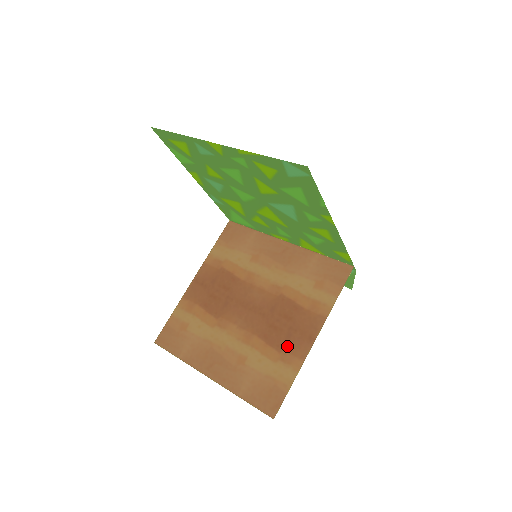
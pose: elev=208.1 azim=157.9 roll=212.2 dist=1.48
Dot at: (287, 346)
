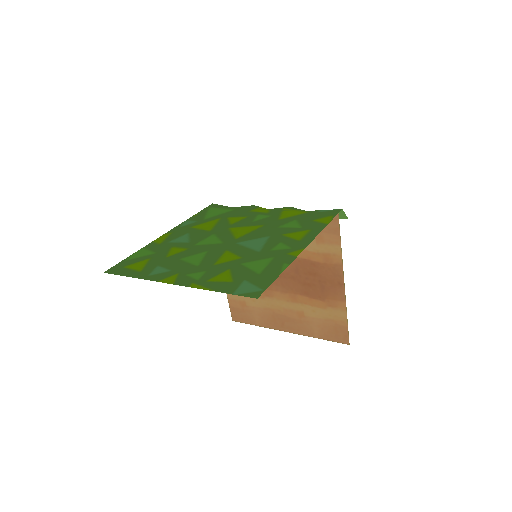
Dot at: (326, 295)
